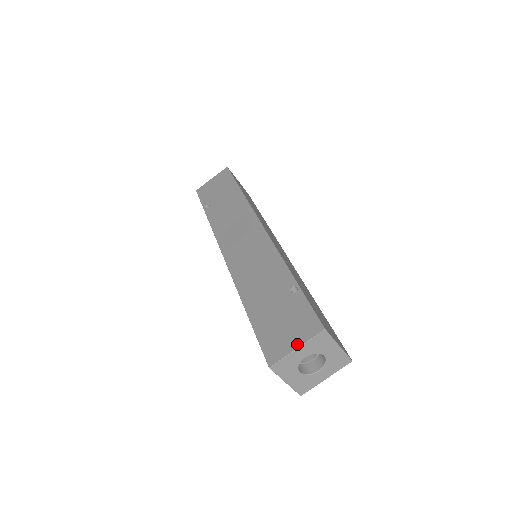
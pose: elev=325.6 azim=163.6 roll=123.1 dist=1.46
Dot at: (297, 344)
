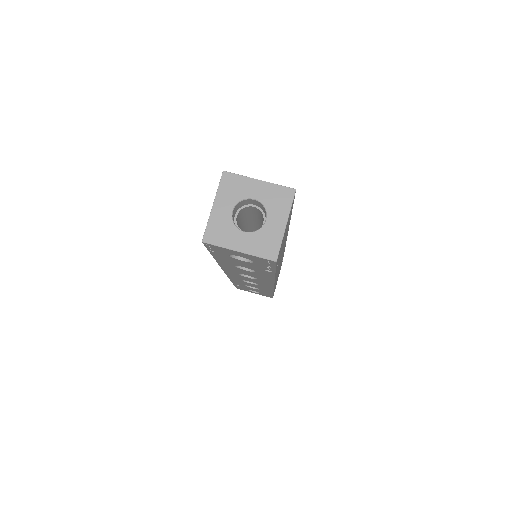
Dot at: (262, 181)
